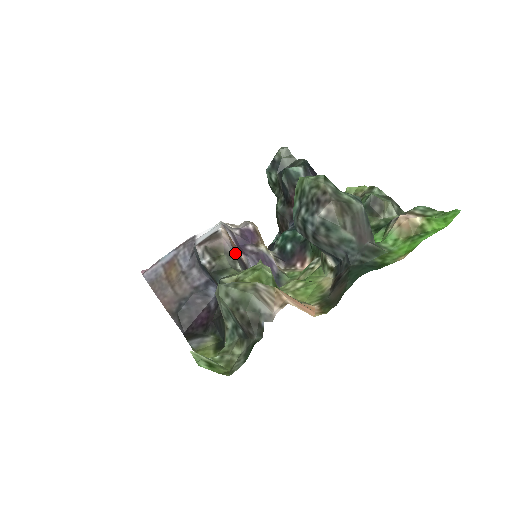
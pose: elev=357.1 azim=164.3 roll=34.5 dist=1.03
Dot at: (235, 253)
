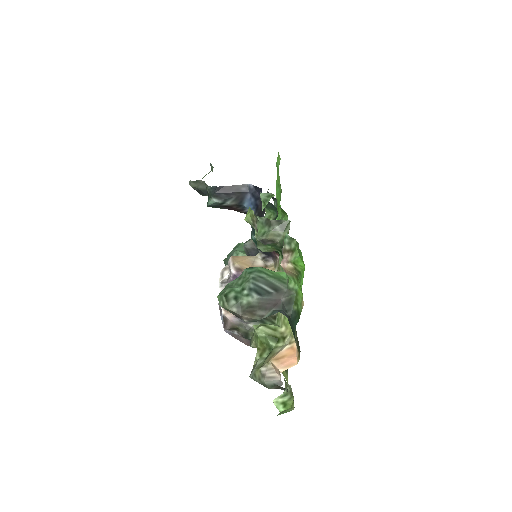
Dot at: occluded
